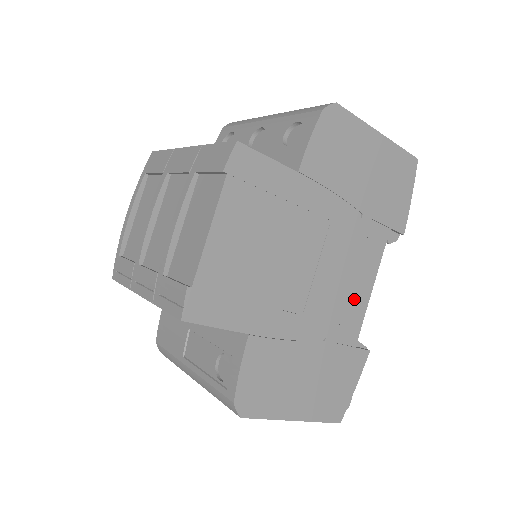
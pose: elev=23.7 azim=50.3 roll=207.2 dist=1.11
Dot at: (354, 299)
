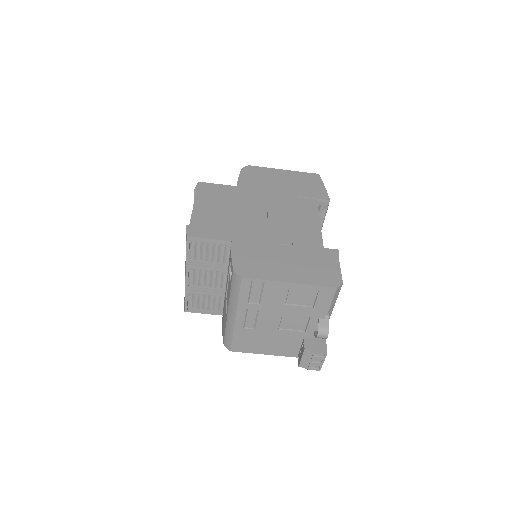
Dot at: (307, 228)
